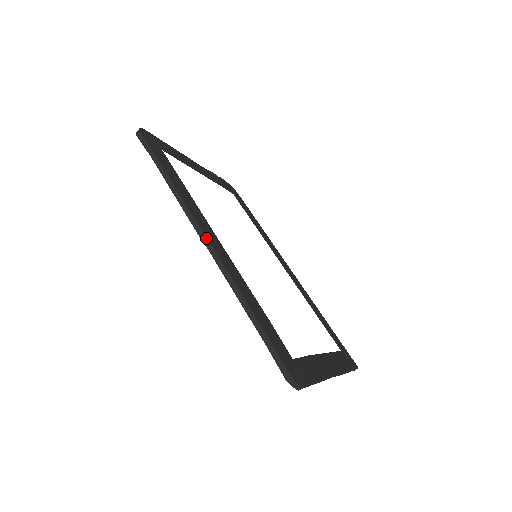
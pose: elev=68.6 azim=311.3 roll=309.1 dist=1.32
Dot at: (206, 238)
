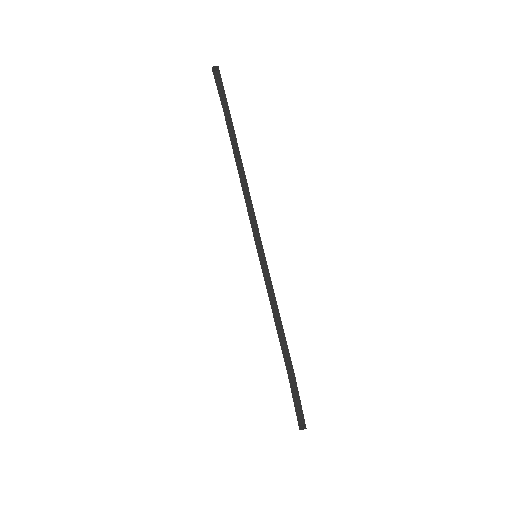
Dot at: occluded
